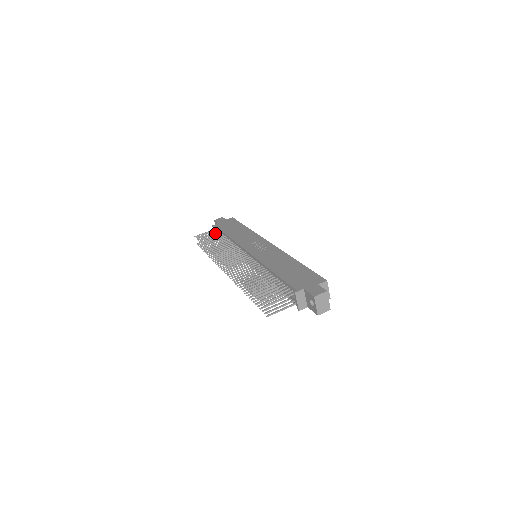
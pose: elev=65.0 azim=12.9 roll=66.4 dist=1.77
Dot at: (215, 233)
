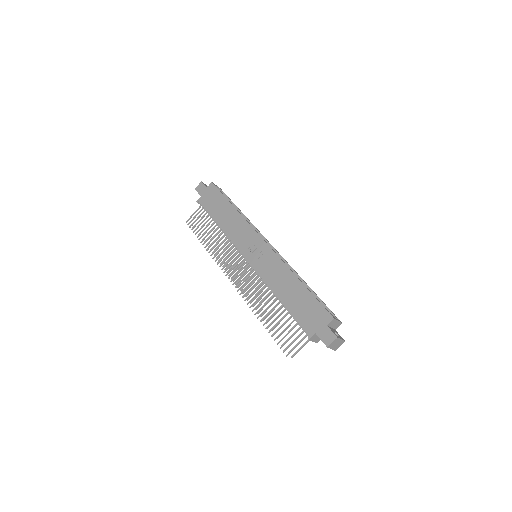
Dot at: (204, 215)
